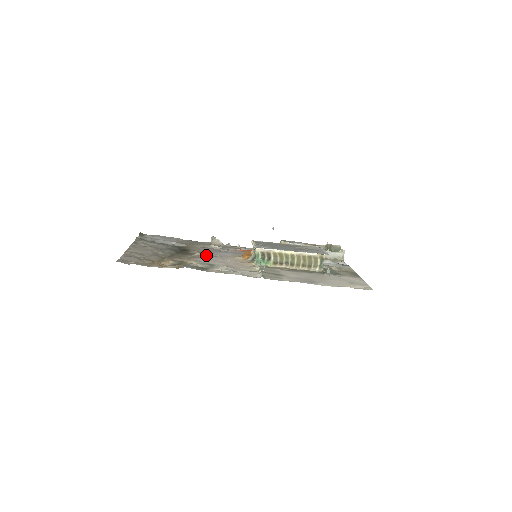
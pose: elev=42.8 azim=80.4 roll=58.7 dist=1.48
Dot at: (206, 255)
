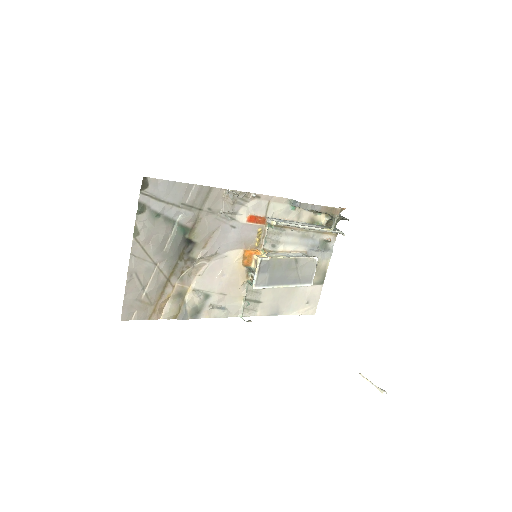
Dot at: (209, 257)
